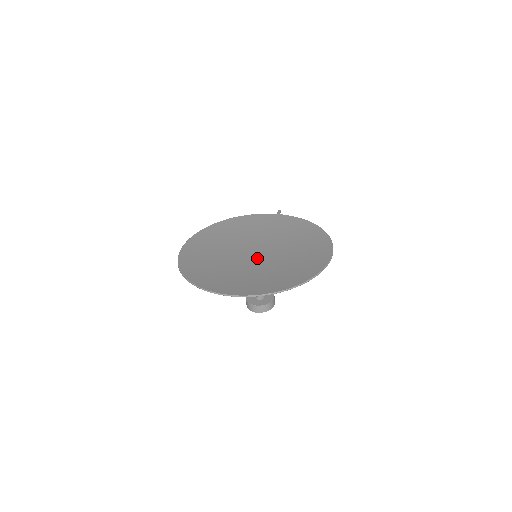
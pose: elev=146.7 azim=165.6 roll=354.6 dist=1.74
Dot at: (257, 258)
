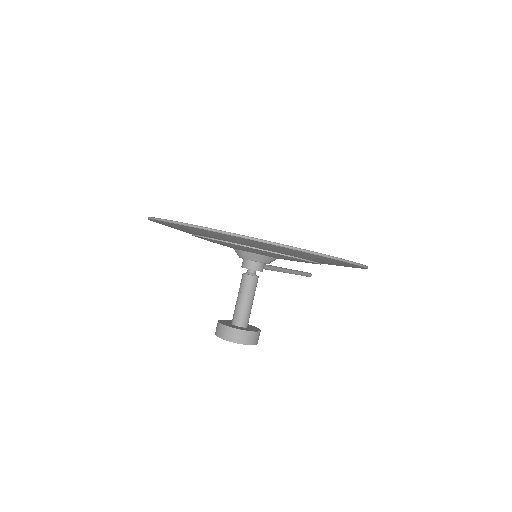
Dot at: occluded
